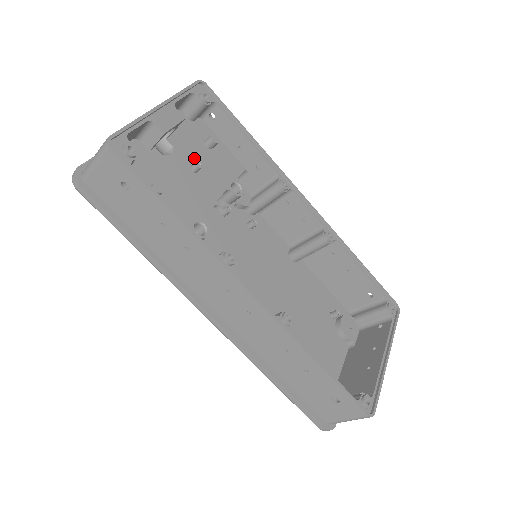
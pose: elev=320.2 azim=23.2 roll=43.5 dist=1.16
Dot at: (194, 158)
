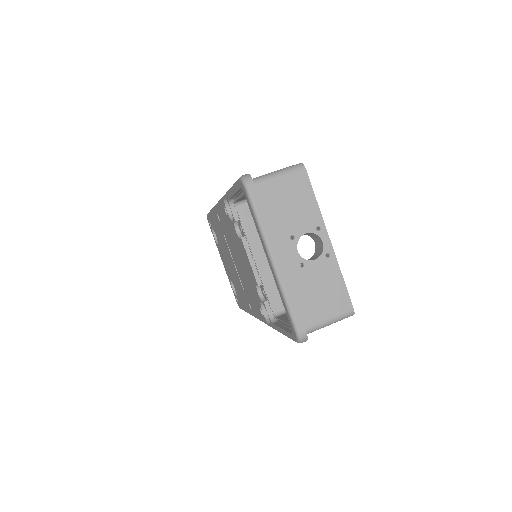
Dot at: occluded
